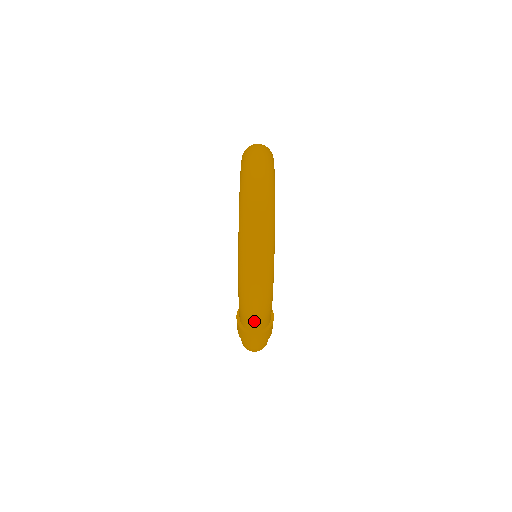
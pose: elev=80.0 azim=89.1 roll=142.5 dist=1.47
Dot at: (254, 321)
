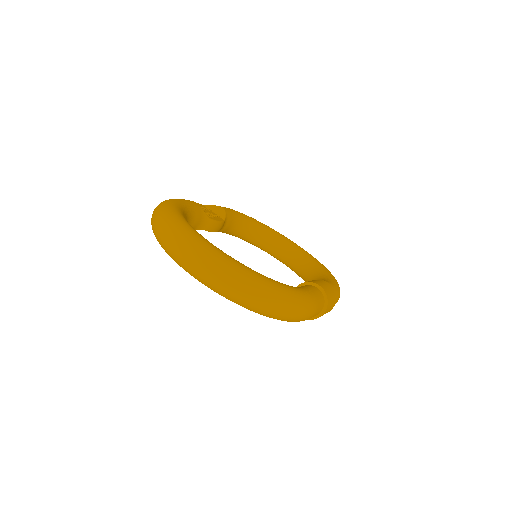
Dot at: (312, 315)
